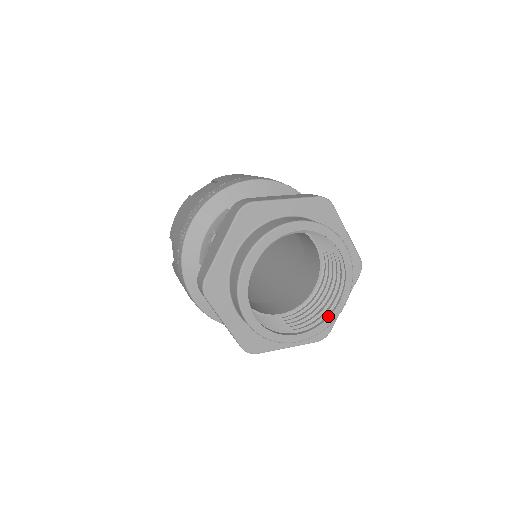
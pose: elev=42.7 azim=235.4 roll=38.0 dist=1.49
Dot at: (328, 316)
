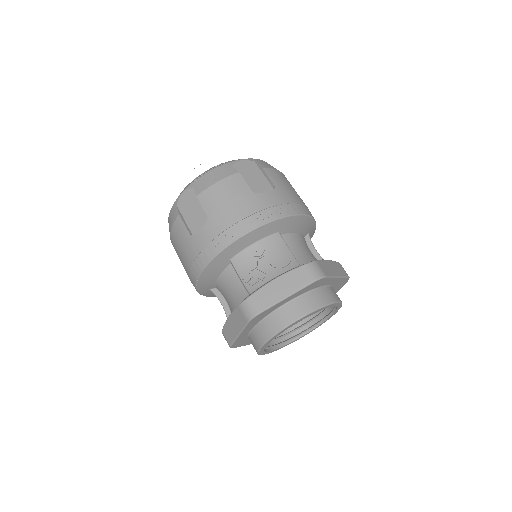
Dot at: (290, 342)
